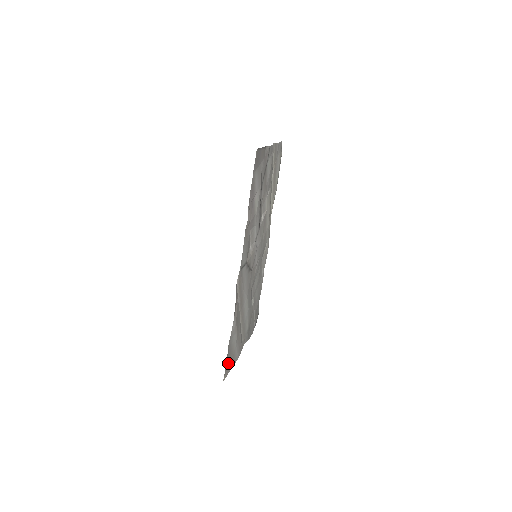
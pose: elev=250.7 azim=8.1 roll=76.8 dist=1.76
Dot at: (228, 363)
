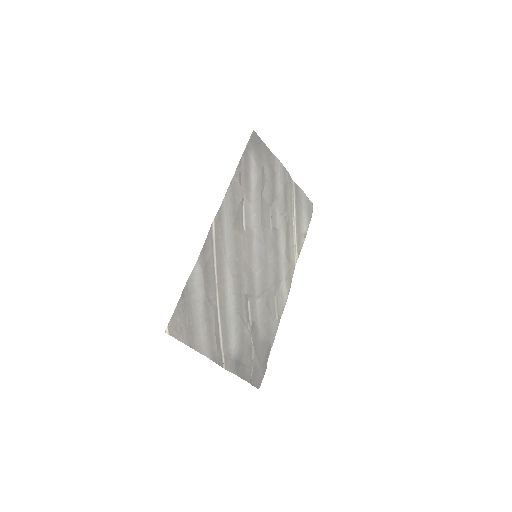
Dot at: (181, 319)
